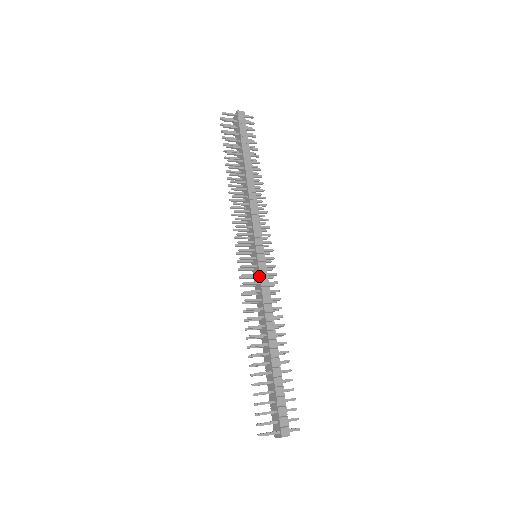
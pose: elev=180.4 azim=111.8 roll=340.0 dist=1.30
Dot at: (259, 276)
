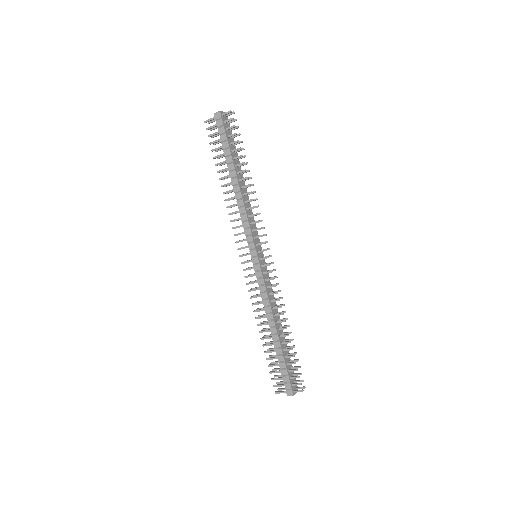
Dot at: (256, 277)
